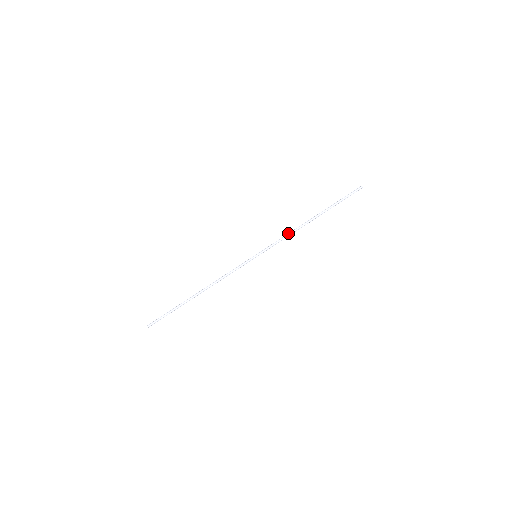
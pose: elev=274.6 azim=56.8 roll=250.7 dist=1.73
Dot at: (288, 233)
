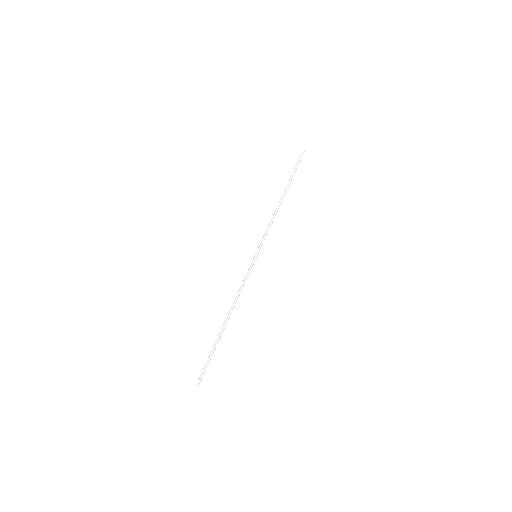
Dot at: (270, 221)
